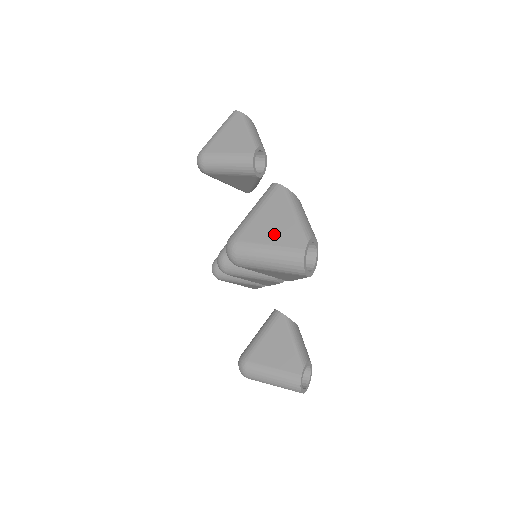
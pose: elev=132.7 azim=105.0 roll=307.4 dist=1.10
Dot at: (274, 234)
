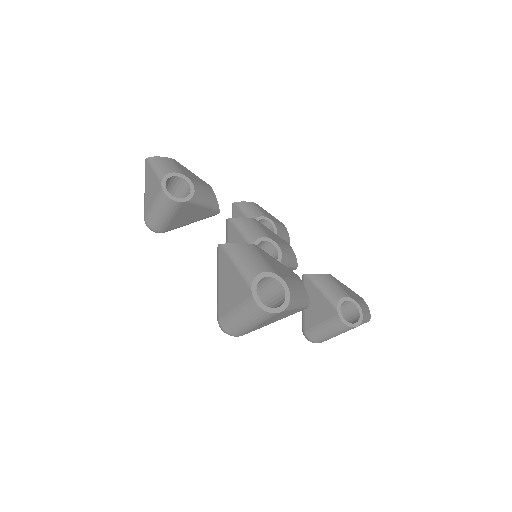
Dot at: occluded
